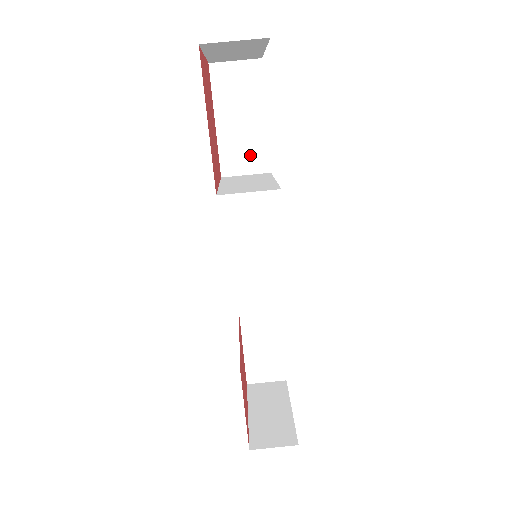
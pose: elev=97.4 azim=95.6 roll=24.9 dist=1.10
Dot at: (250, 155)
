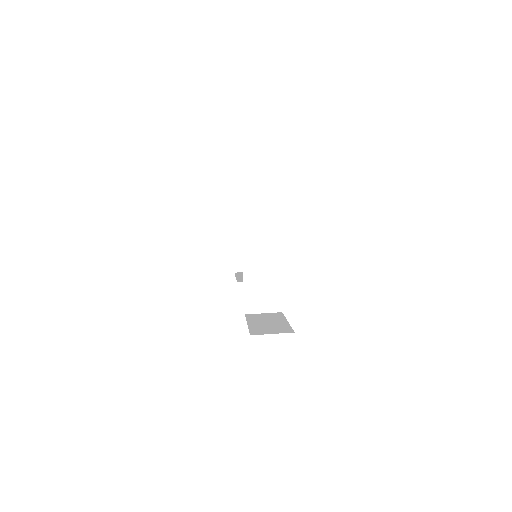
Dot at: occluded
